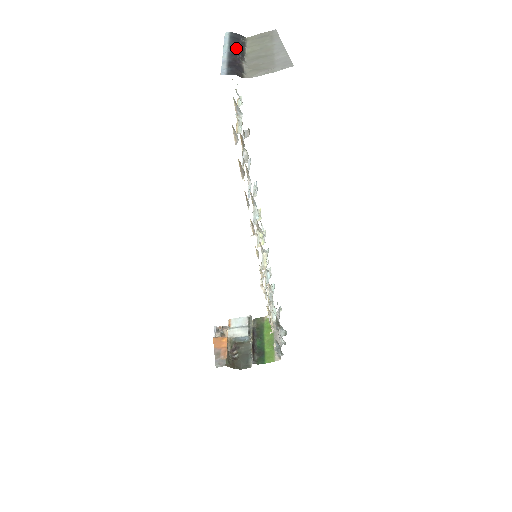
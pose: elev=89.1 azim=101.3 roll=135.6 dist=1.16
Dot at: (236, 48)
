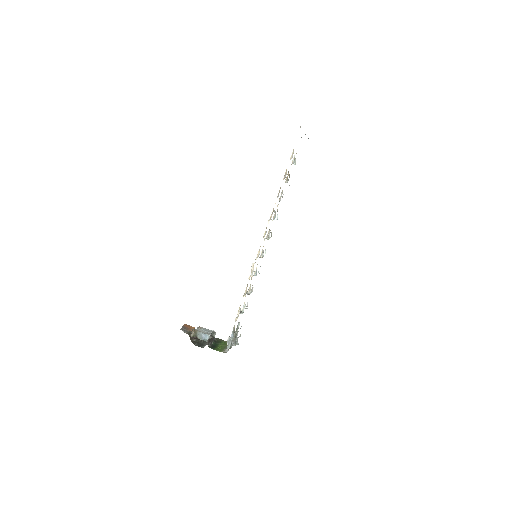
Dot at: occluded
